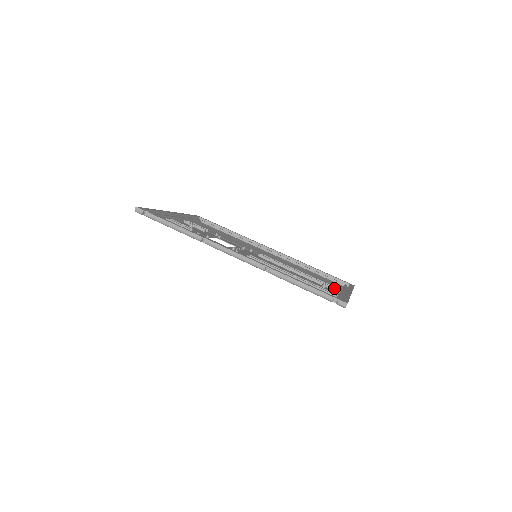
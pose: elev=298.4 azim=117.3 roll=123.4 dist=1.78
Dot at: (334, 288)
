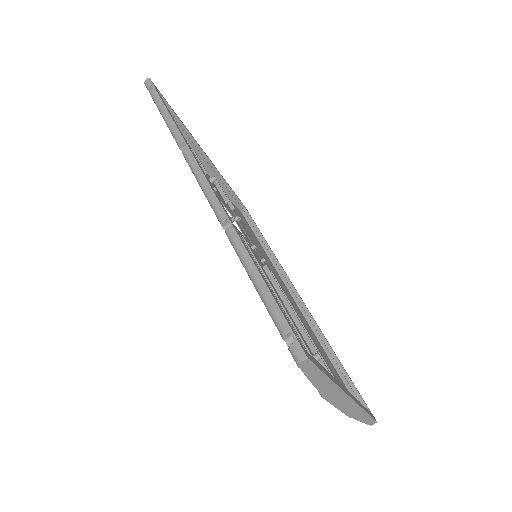
Dot at: occluded
